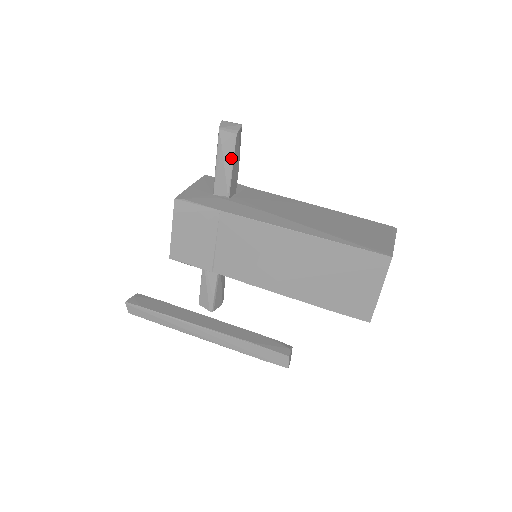
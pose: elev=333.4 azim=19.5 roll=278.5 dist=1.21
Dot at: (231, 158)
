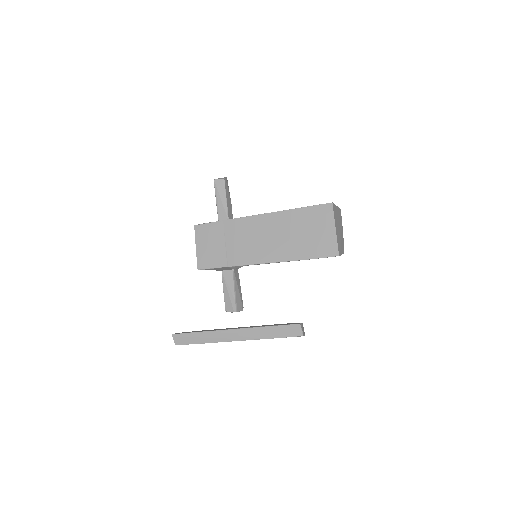
Dot at: (224, 194)
